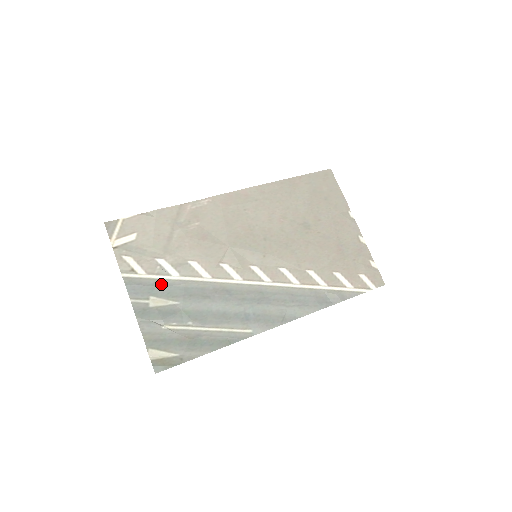
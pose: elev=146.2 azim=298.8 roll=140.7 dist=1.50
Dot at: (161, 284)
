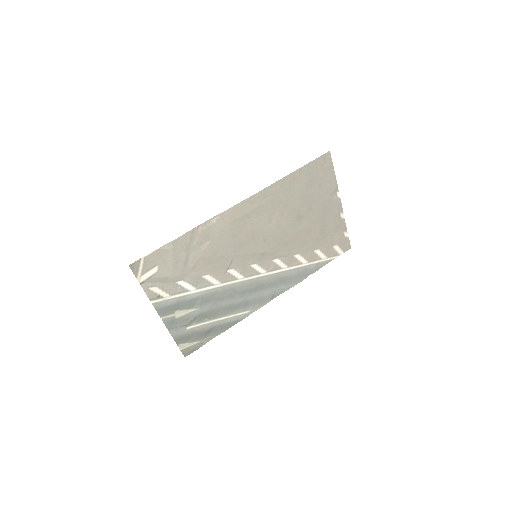
Dot at: (183, 300)
